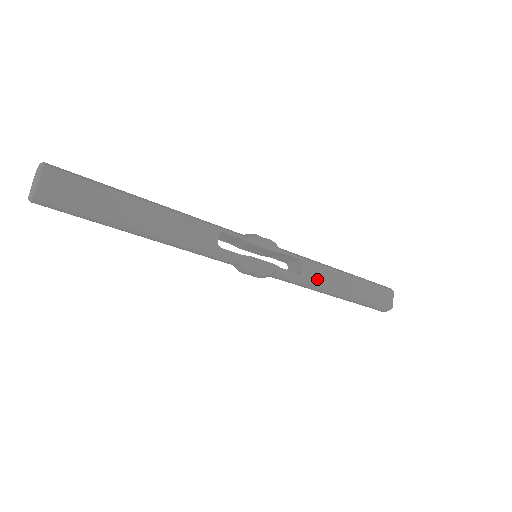
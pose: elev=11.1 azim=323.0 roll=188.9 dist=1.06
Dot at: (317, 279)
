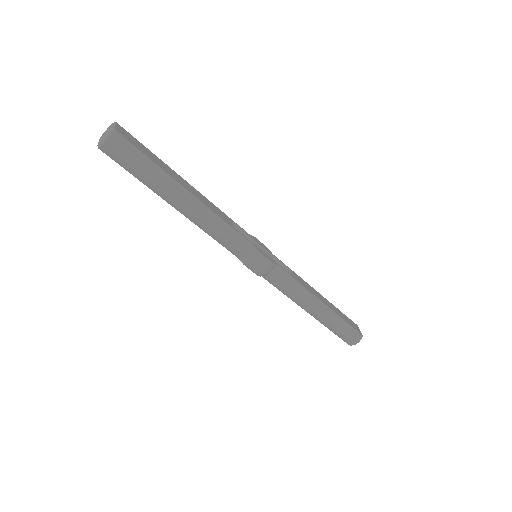
Dot at: (304, 286)
